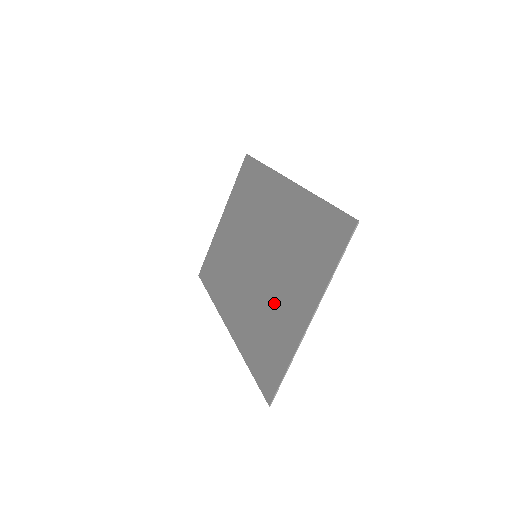
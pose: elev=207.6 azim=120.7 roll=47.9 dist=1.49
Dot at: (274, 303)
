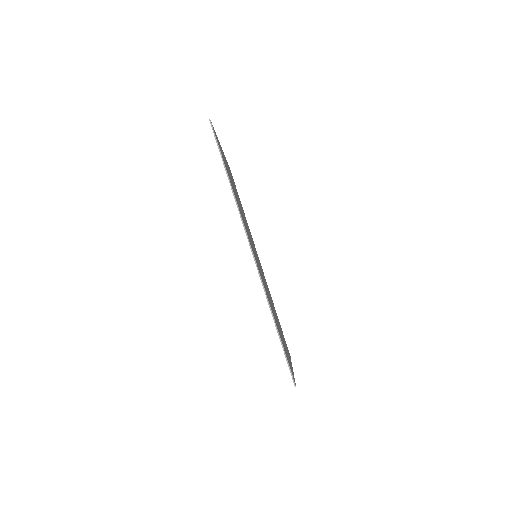
Dot at: occluded
